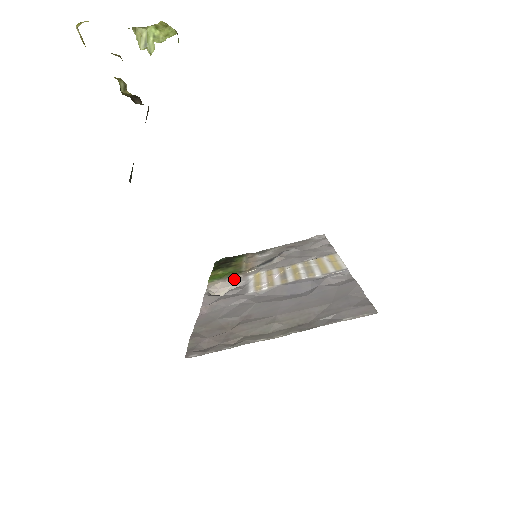
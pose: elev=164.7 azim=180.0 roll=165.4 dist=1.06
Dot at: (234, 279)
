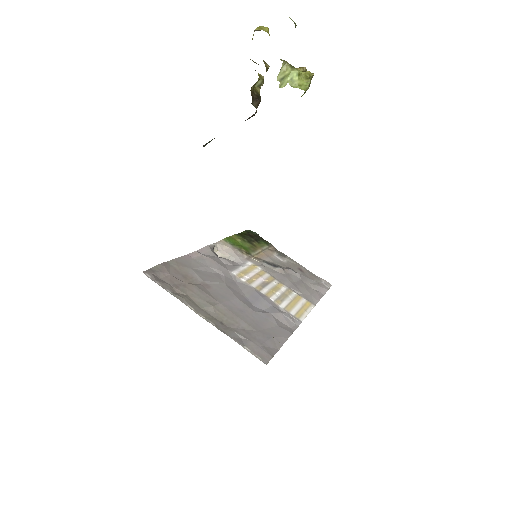
Dot at: (239, 254)
